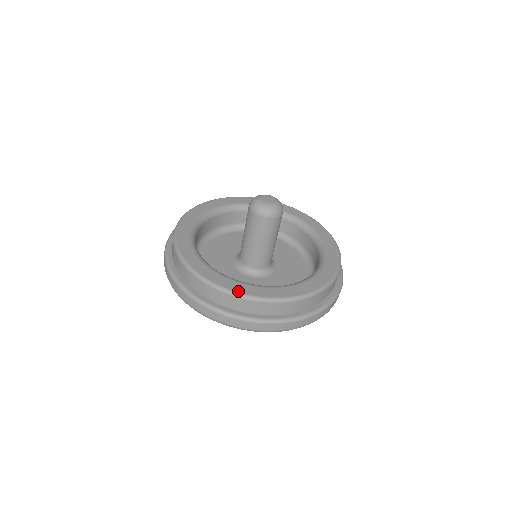
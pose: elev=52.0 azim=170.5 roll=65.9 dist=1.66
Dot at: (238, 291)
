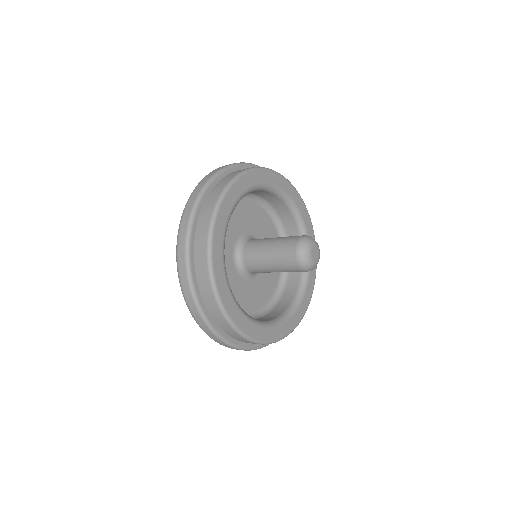
Dot at: (303, 315)
